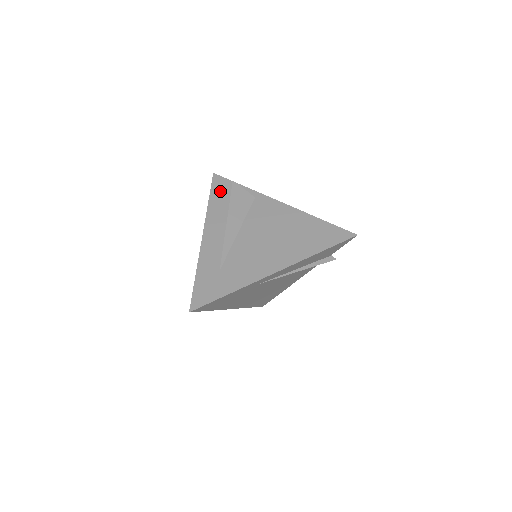
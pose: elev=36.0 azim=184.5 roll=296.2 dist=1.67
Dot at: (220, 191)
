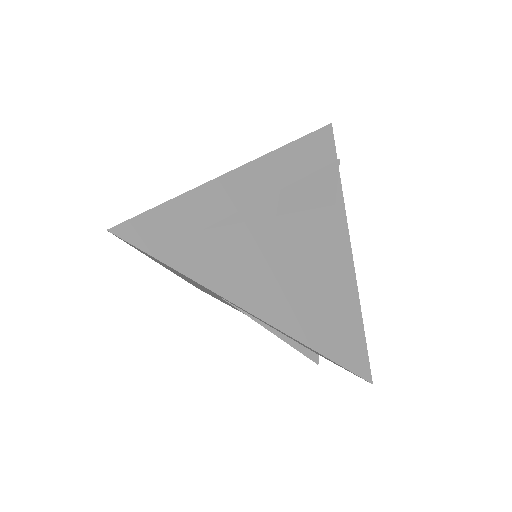
Dot at: (314, 149)
